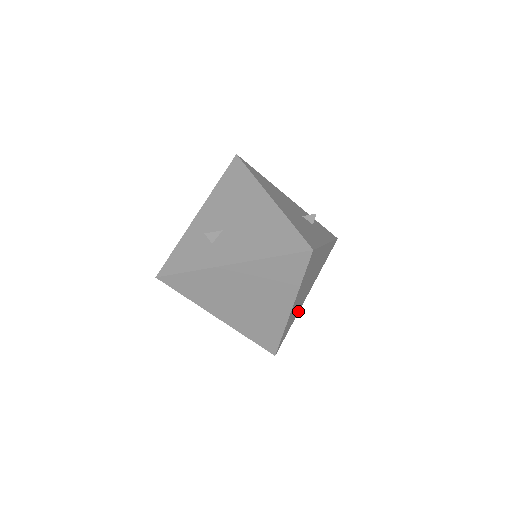
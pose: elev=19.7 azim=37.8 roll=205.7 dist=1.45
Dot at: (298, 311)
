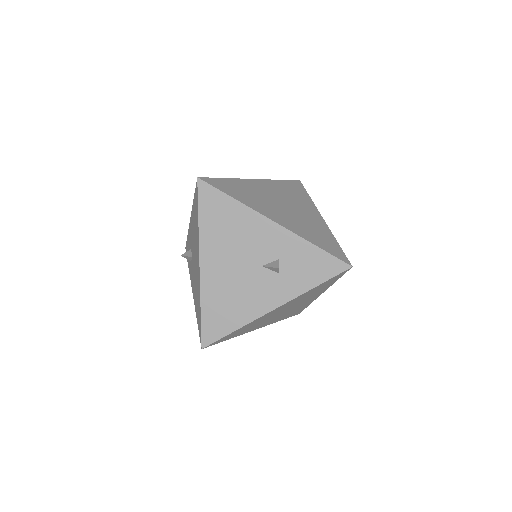
Dot at: (311, 302)
